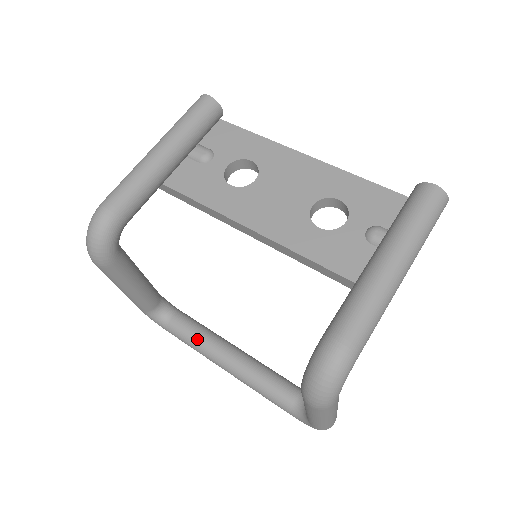
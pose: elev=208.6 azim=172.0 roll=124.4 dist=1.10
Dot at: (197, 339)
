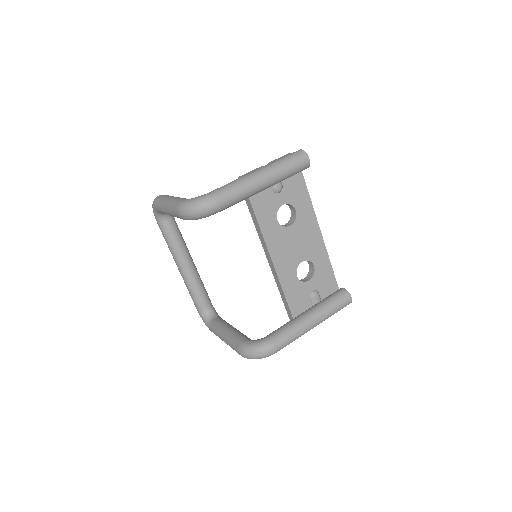
Dot at: (176, 244)
